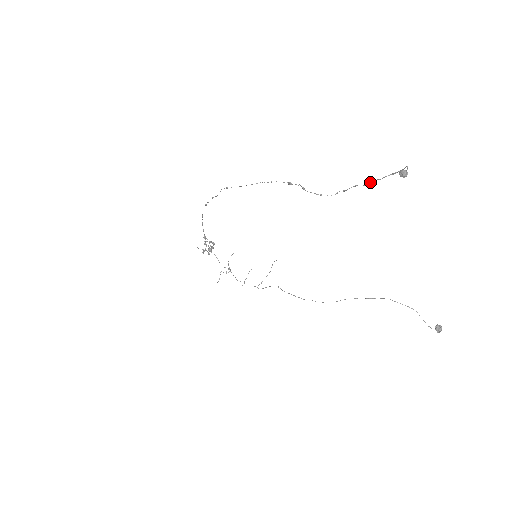
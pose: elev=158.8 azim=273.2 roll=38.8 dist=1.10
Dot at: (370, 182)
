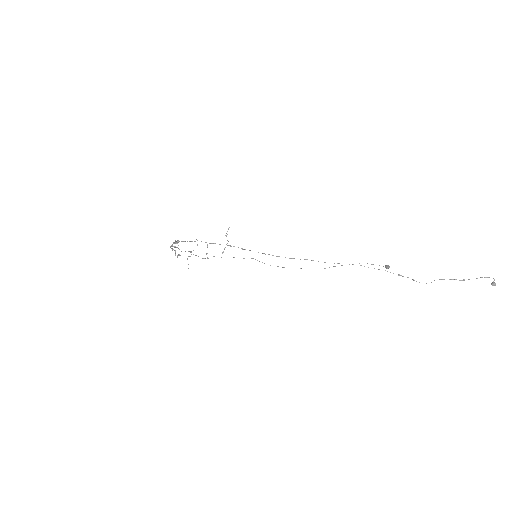
Dot at: occluded
